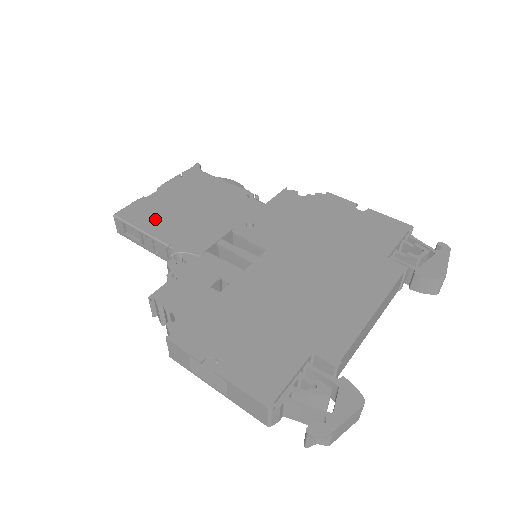
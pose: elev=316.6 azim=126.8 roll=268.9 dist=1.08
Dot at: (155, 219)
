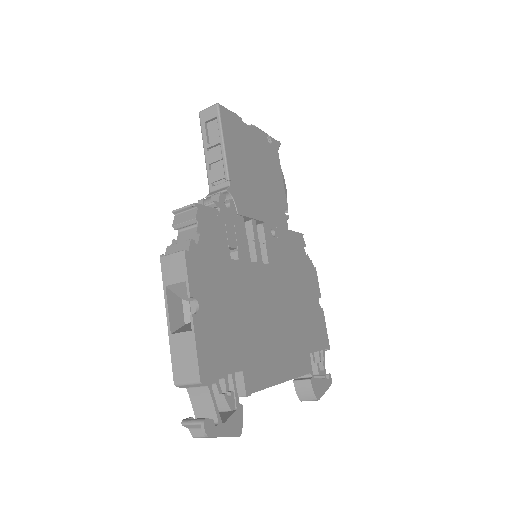
Dot at: (236, 147)
